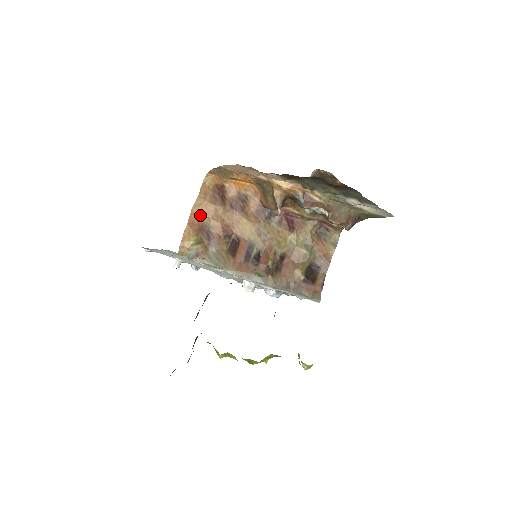
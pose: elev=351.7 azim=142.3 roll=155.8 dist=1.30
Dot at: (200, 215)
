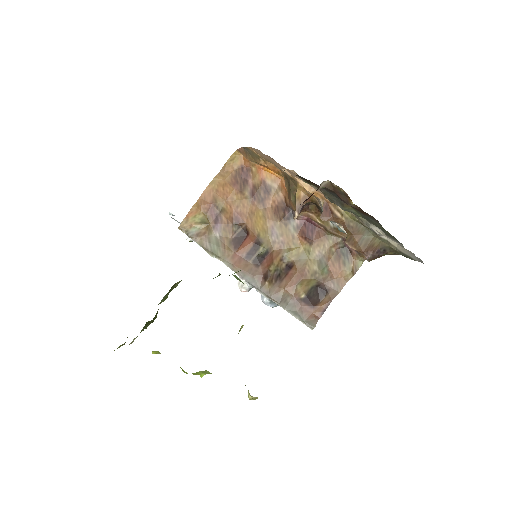
Dot at: (215, 194)
